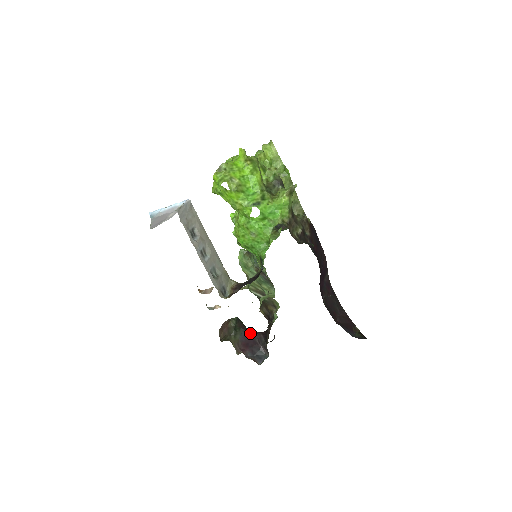
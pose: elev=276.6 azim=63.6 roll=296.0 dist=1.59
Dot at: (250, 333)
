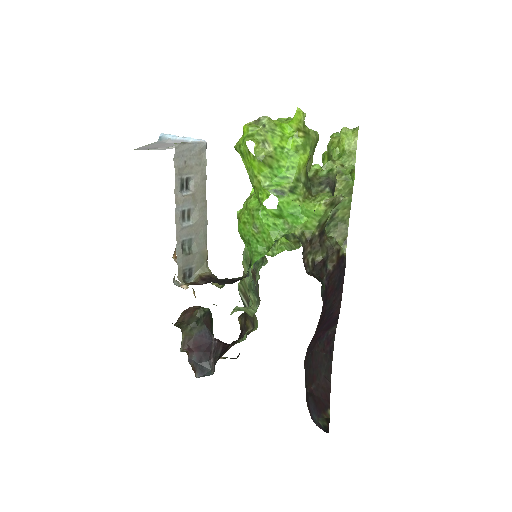
Dot at: (211, 336)
